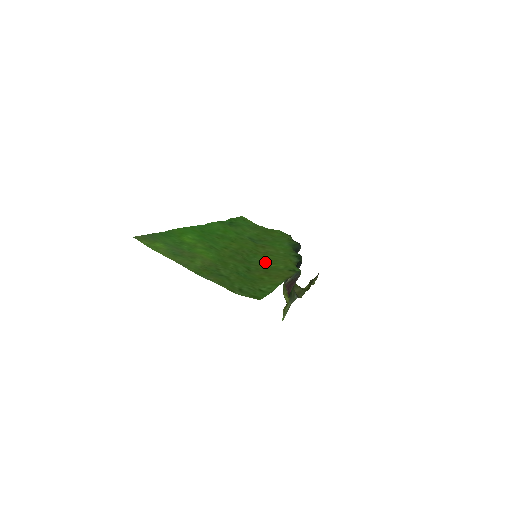
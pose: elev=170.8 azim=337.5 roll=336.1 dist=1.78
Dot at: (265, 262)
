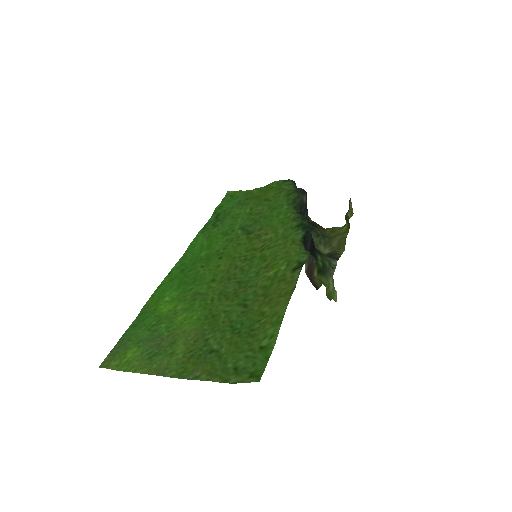
Dot at: (263, 270)
